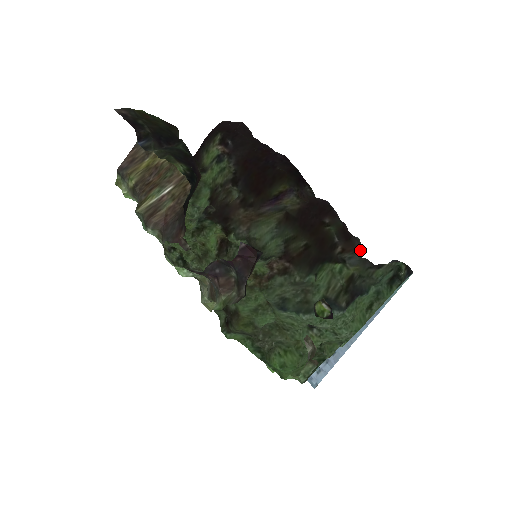
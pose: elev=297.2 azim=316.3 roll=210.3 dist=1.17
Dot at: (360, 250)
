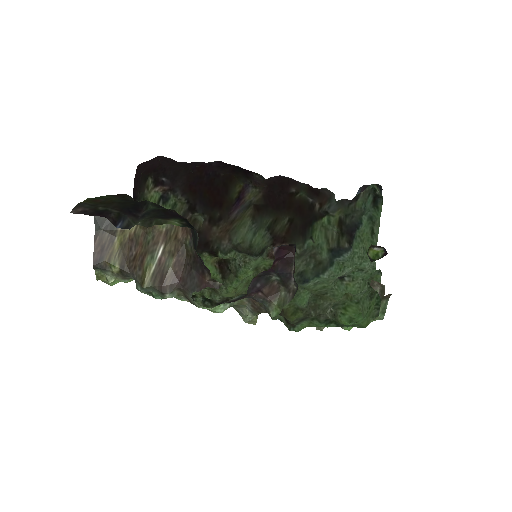
Dot at: (333, 196)
